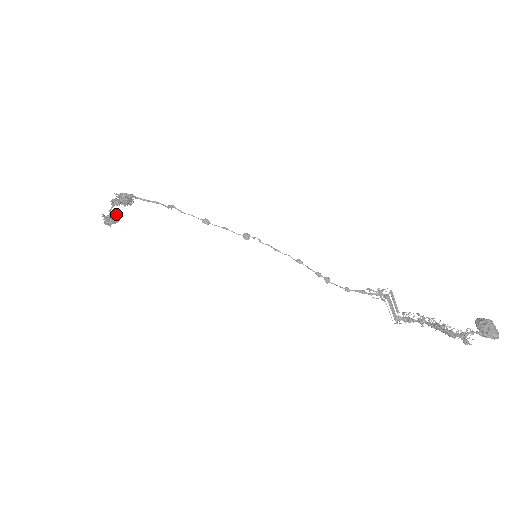
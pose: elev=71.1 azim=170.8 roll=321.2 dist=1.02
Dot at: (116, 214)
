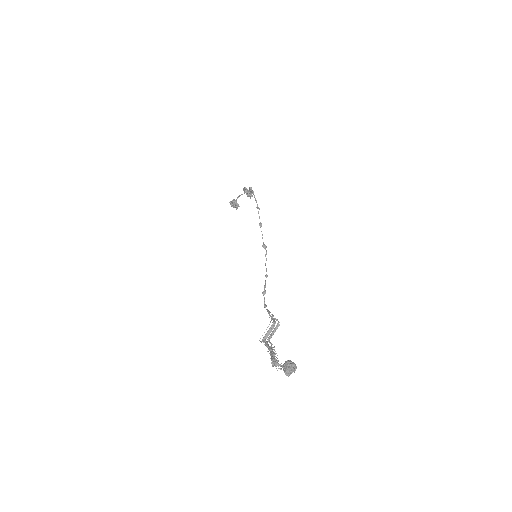
Dot at: (238, 205)
